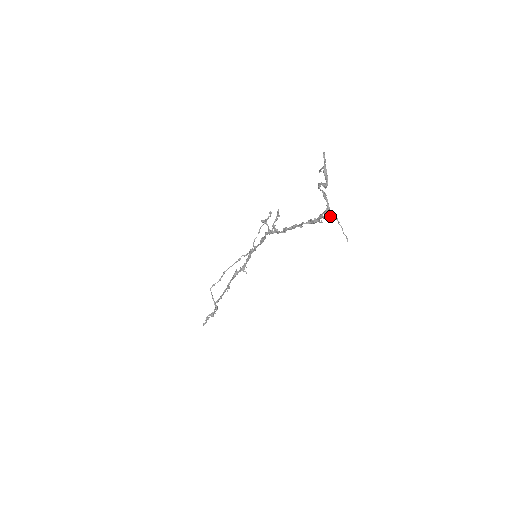
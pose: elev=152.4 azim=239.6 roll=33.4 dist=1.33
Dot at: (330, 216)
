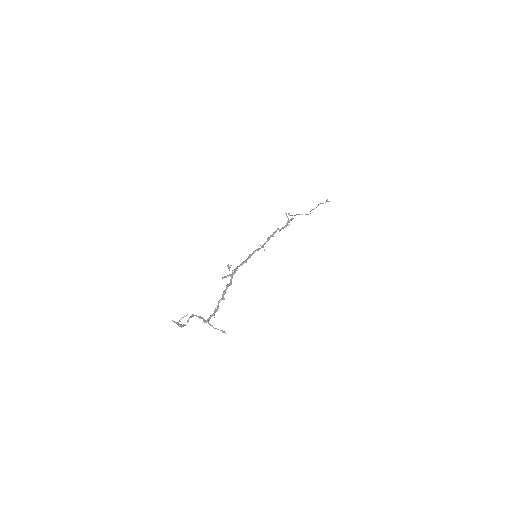
Dot at: (209, 323)
